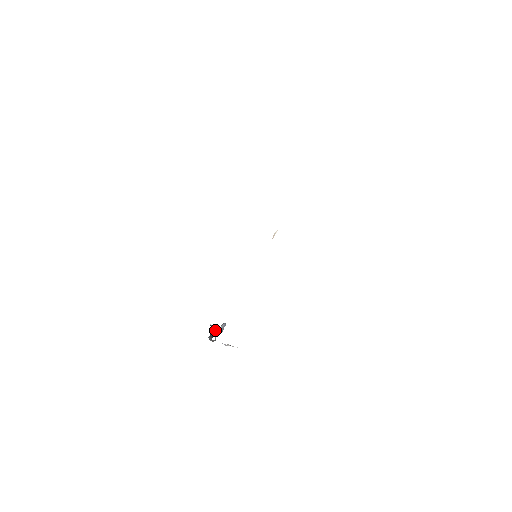
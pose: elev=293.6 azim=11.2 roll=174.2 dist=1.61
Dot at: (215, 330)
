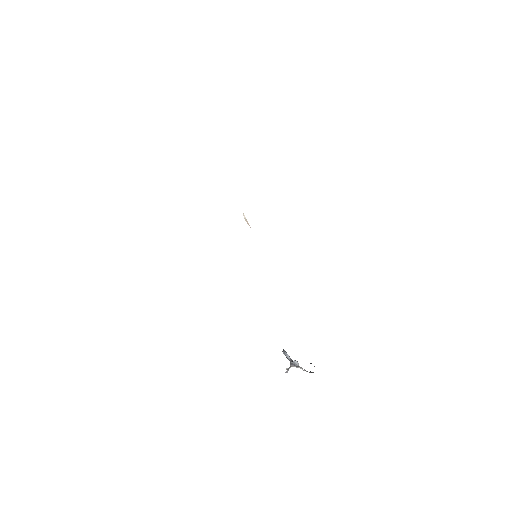
Dot at: occluded
